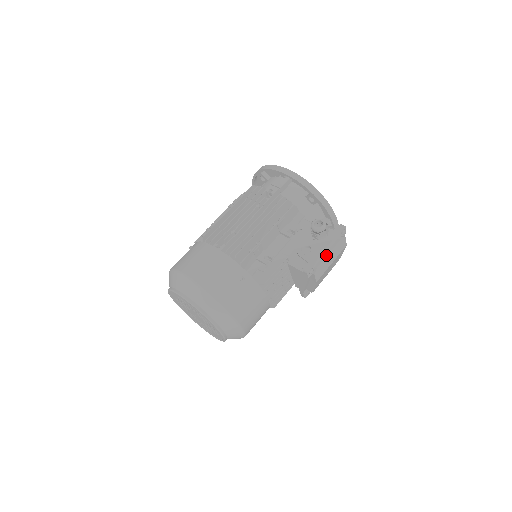
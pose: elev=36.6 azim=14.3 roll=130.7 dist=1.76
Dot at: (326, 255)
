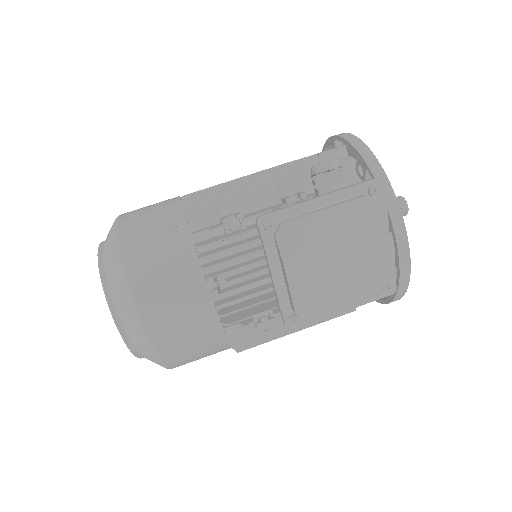
Dot at: (314, 211)
